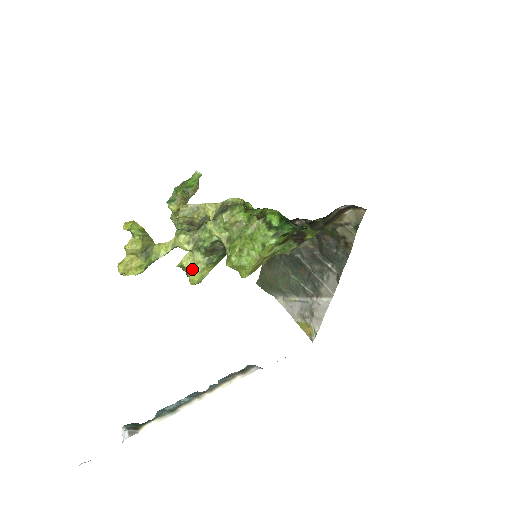
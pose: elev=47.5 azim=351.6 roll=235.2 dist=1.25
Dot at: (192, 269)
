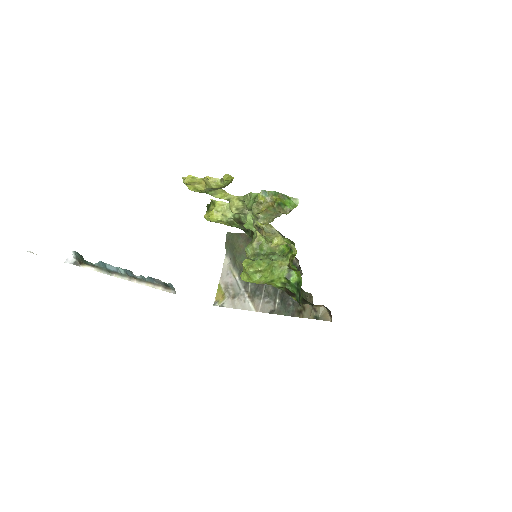
Dot at: (217, 214)
